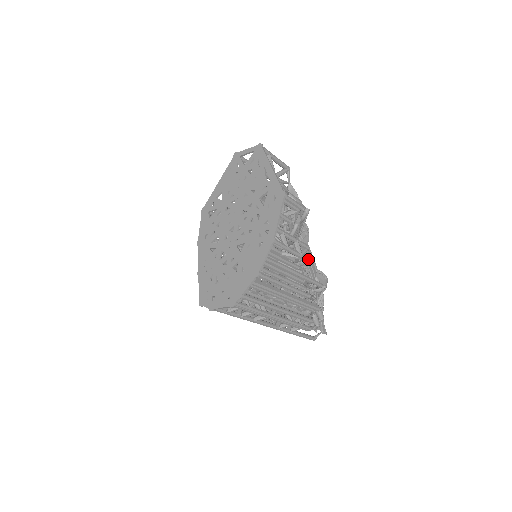
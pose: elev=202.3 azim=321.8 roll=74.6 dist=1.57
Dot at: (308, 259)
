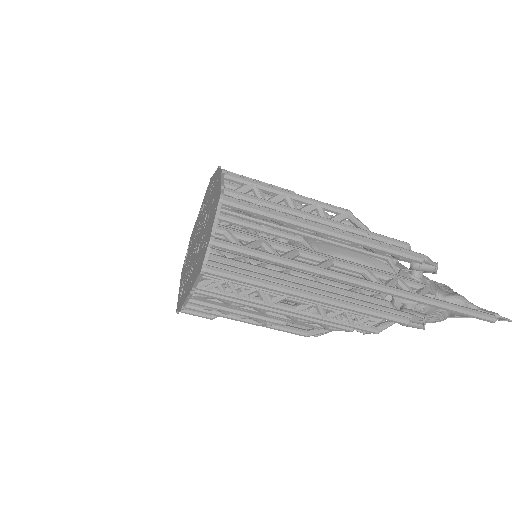
Dot at: occluded
